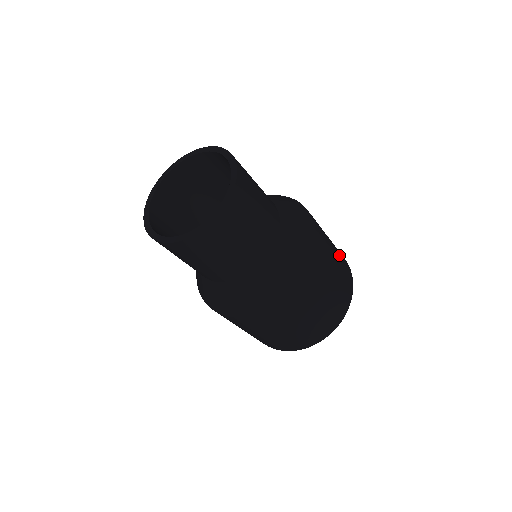
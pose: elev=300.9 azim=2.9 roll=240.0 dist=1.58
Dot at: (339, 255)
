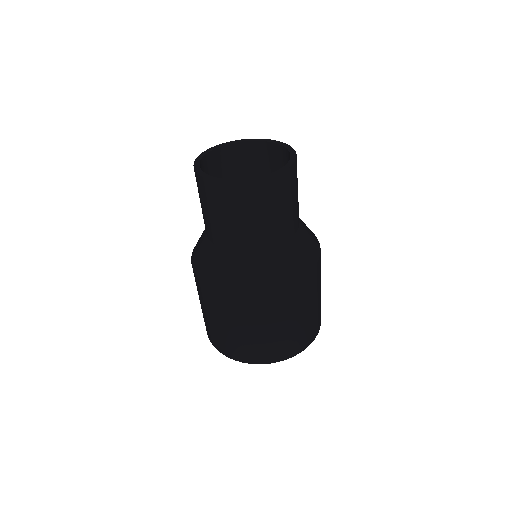
Dot at: (317, 312)
